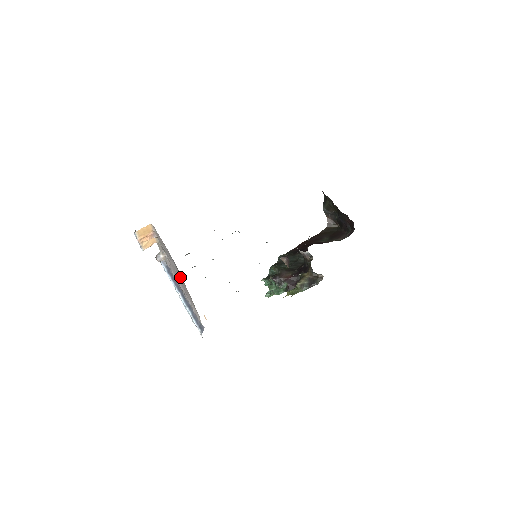
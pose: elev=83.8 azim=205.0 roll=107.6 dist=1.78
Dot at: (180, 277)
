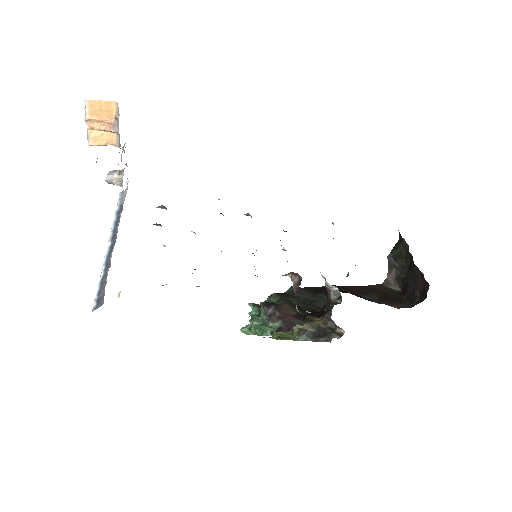
Dot at: occluded
